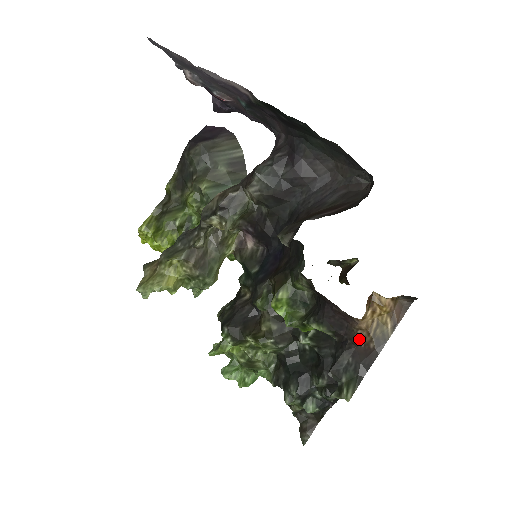
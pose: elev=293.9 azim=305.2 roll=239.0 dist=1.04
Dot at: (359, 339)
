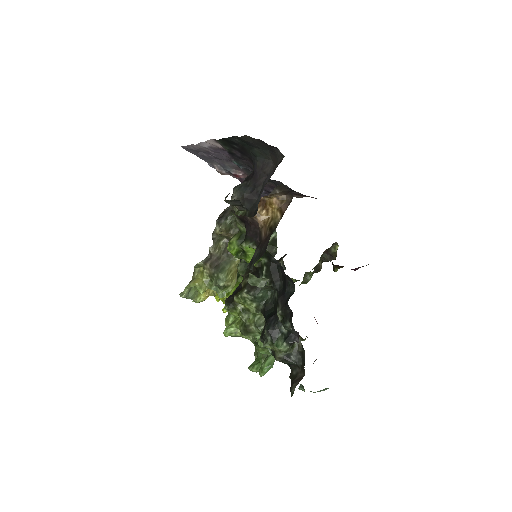
Dot at: (263, 235)
